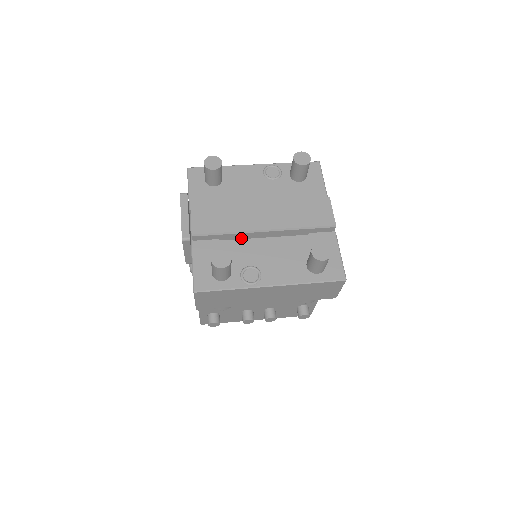
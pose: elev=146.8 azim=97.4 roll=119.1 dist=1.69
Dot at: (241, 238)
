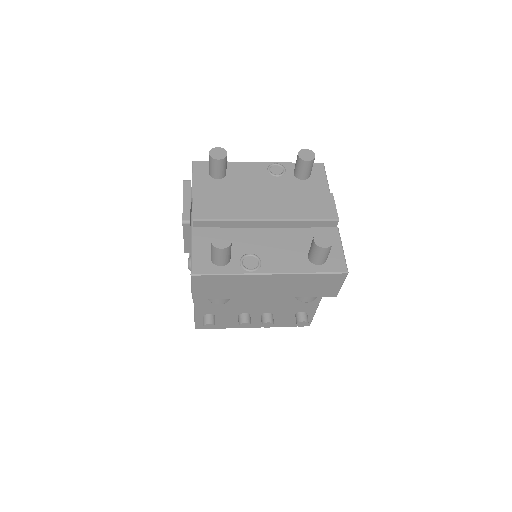
Dot at: (242, 228)
